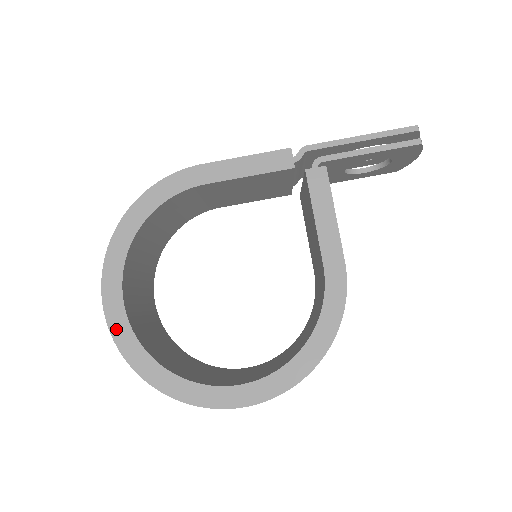
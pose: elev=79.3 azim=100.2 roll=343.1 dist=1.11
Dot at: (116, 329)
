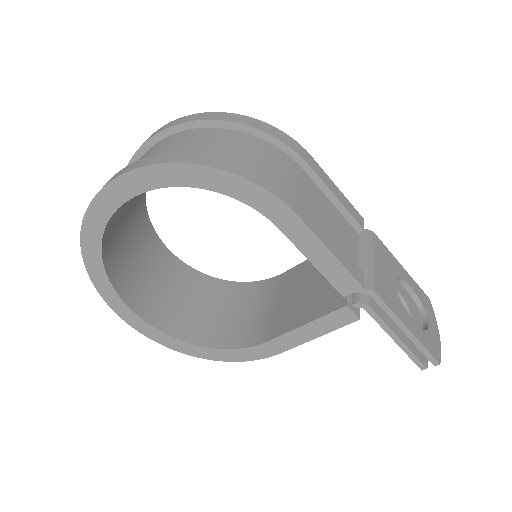
Dot at: (94, 213)
